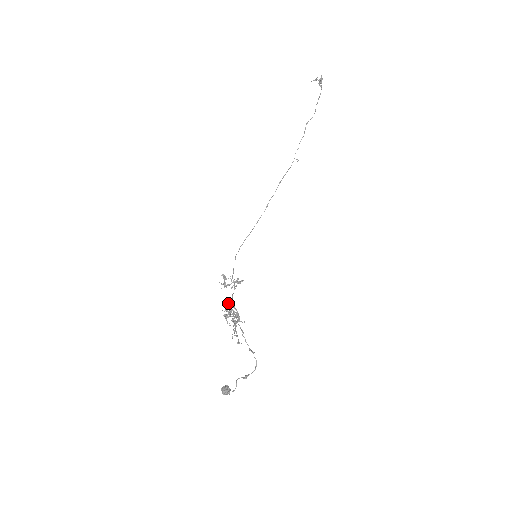
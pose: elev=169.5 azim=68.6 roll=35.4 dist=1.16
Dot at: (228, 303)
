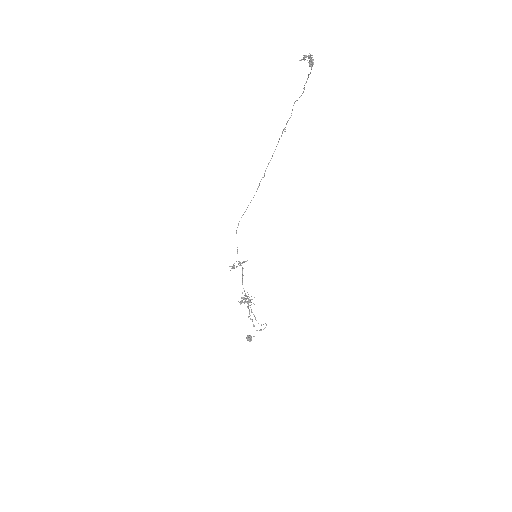
Dot at: occluded
